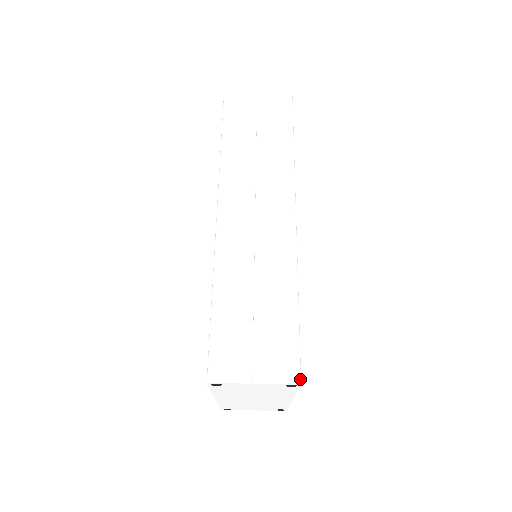
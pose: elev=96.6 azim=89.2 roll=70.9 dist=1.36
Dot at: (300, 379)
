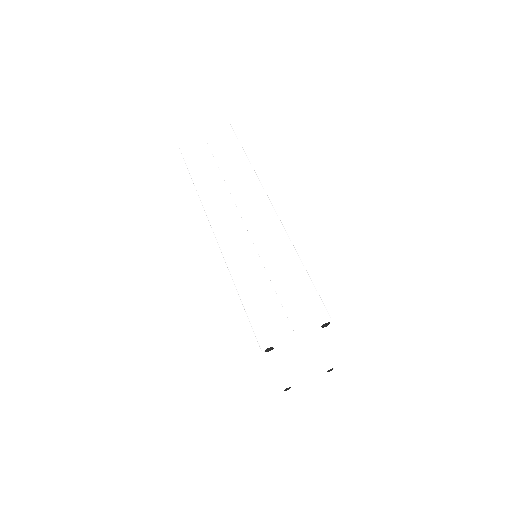
Dot at: (329, 316)
